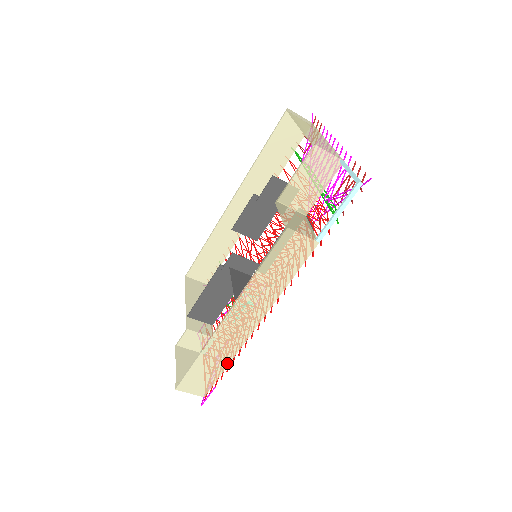
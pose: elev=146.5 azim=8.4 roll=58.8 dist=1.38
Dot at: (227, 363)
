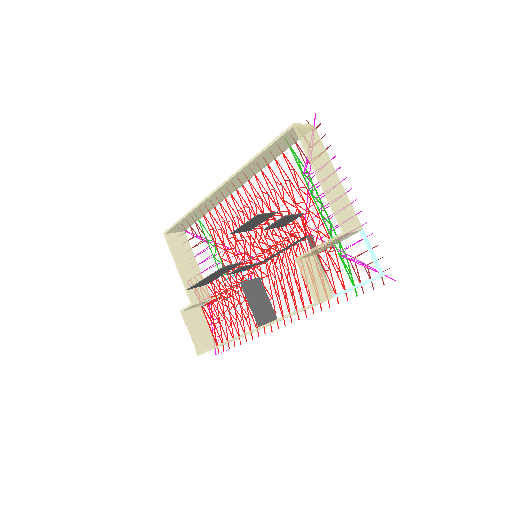
Dot at: (239, 338)
